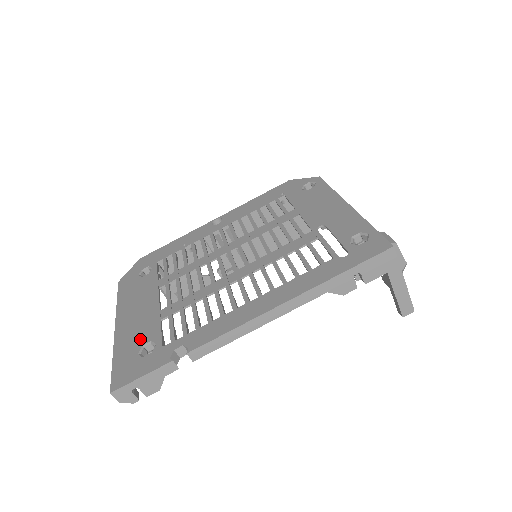
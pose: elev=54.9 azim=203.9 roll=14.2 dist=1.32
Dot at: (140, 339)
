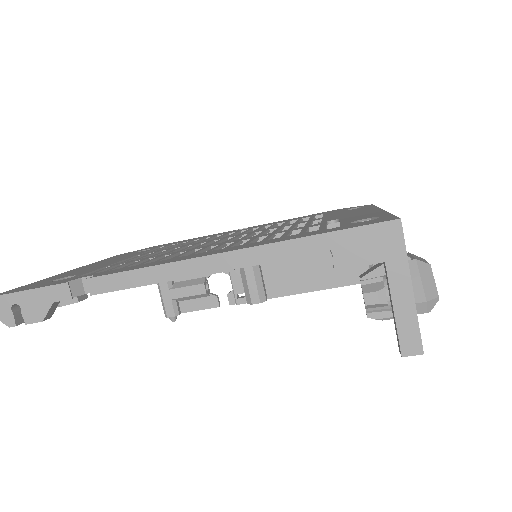
Dot at: (70, 274)
